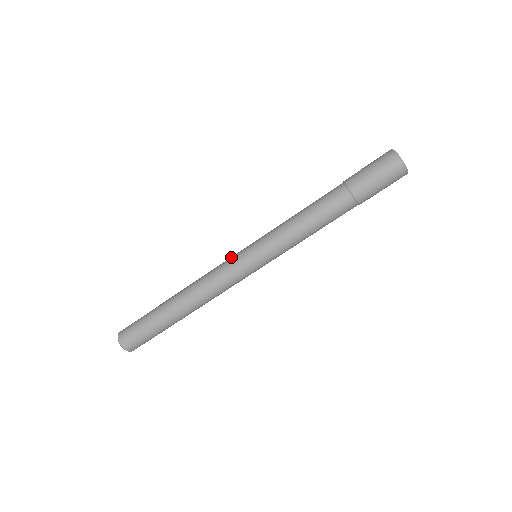
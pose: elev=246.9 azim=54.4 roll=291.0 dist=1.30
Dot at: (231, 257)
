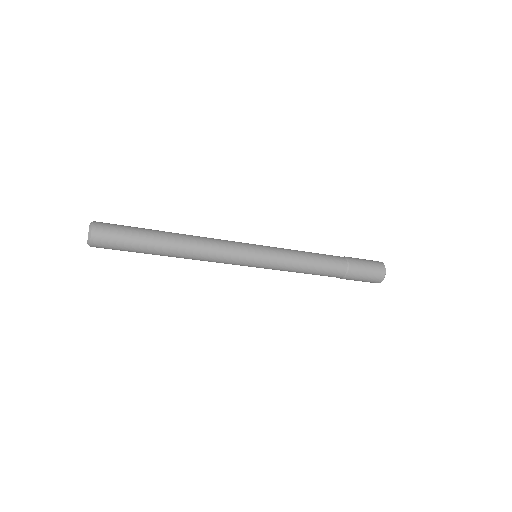
Dot at: (242, 252)
